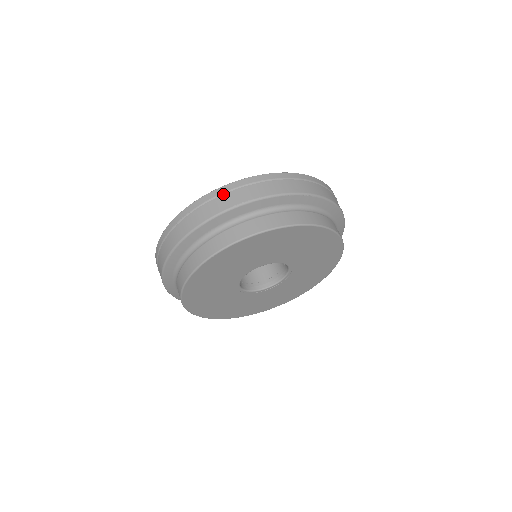
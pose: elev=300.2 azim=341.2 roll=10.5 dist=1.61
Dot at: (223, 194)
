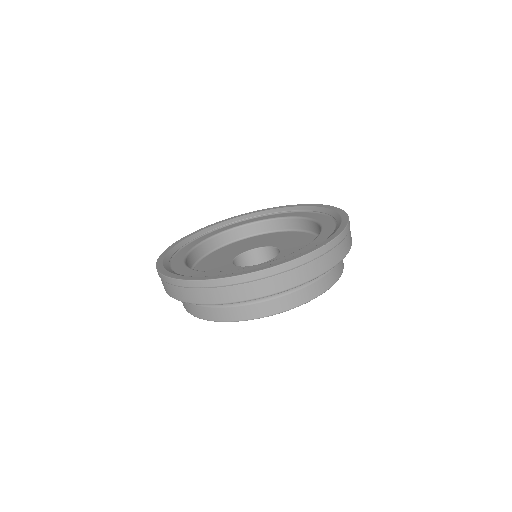
Dot at: (176, 286)
